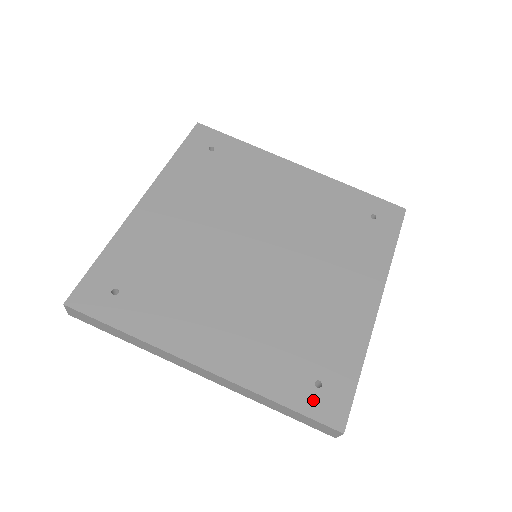
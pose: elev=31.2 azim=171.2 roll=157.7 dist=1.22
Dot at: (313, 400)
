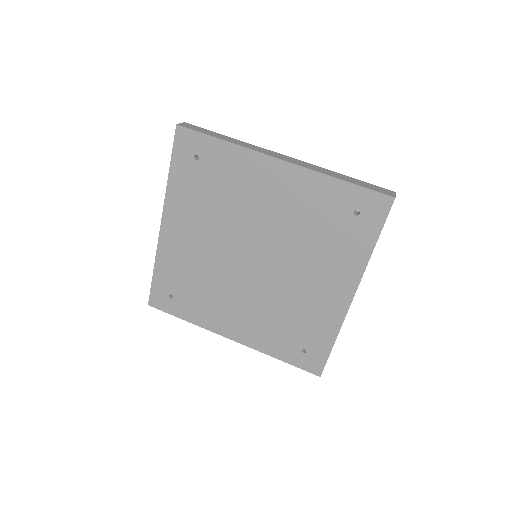
Dot at: (301, 359)
